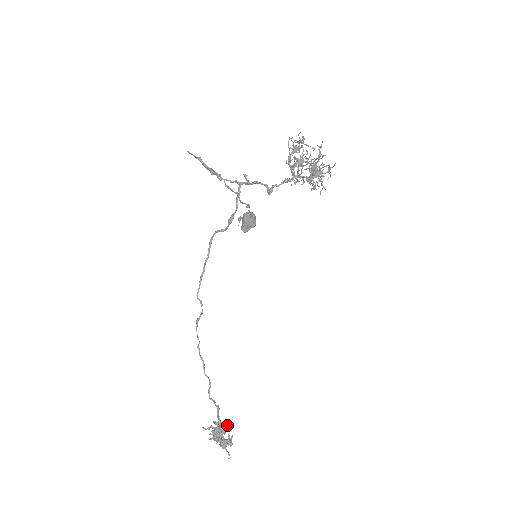
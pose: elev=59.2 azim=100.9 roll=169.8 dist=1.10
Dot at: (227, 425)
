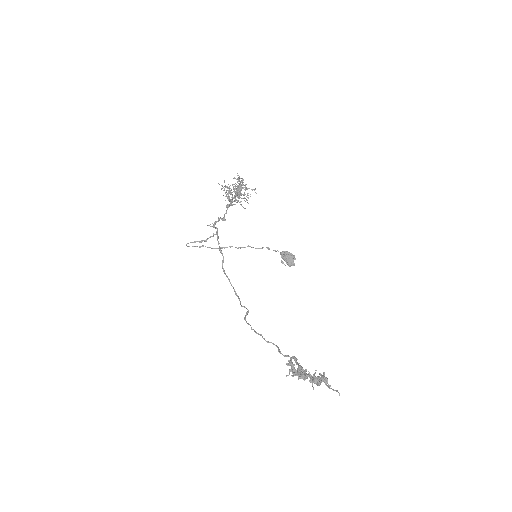
Dot at: occluded
